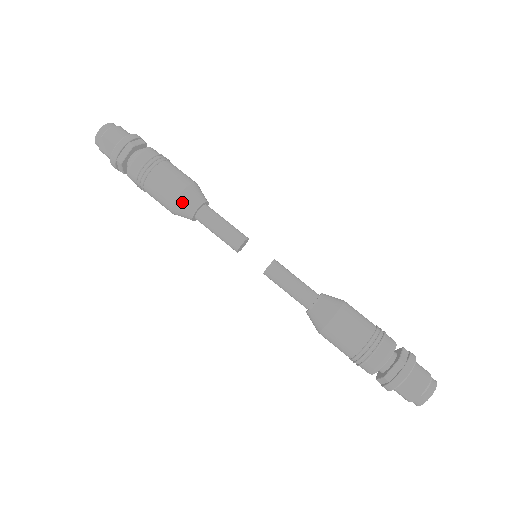
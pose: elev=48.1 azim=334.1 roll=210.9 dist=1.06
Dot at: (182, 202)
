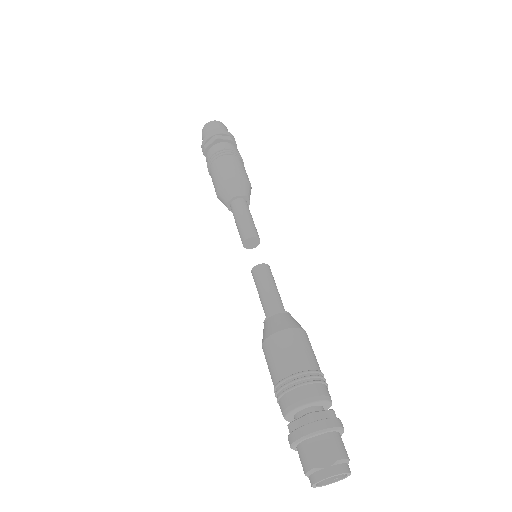
Dot at: (238, 182)
